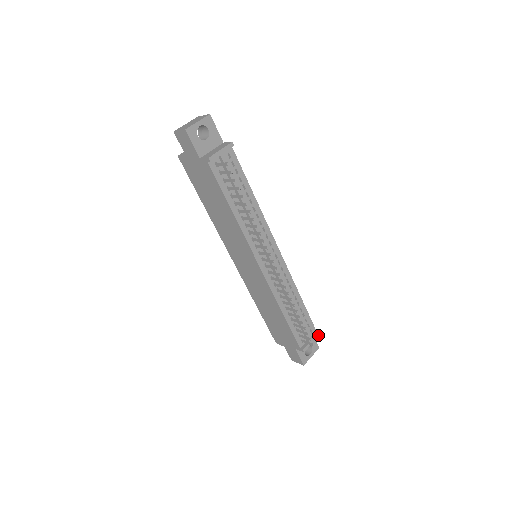
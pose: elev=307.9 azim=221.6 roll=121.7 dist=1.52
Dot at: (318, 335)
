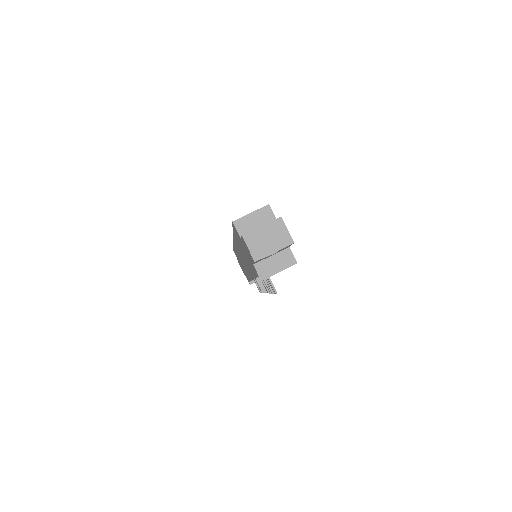
Dot at: occluded
